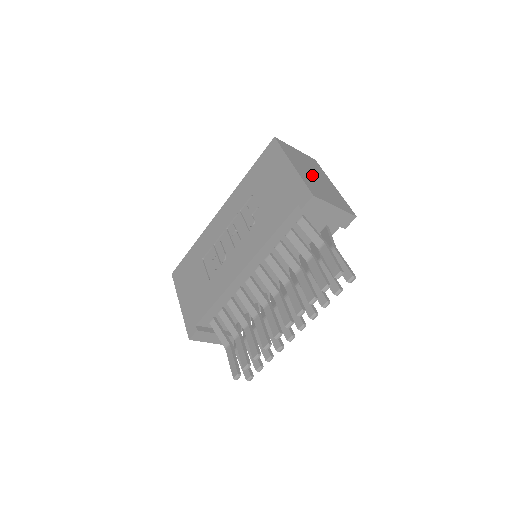
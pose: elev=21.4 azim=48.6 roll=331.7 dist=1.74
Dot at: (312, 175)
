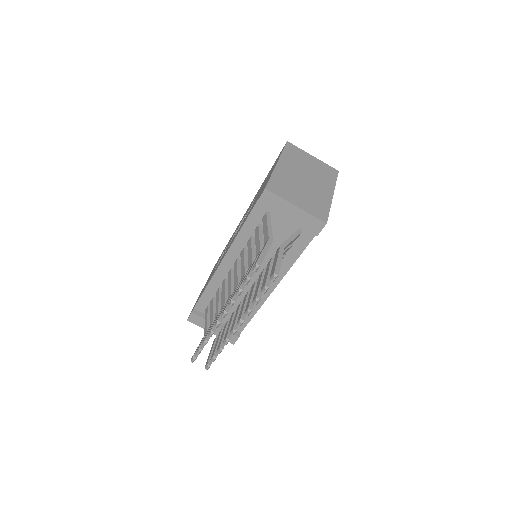
Dot at: (301, 177)
